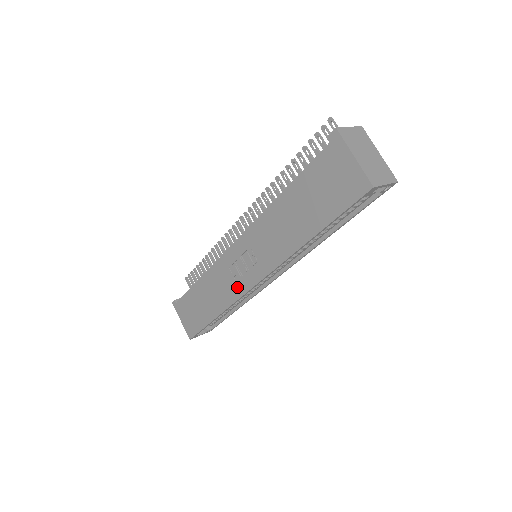
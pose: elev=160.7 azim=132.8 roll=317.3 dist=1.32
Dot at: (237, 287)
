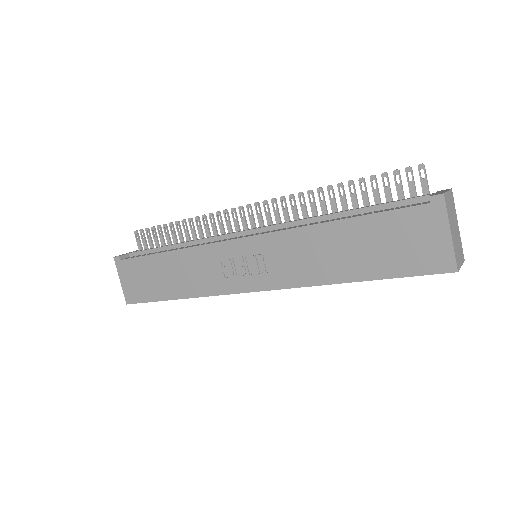
Dot at: (224, 283)
